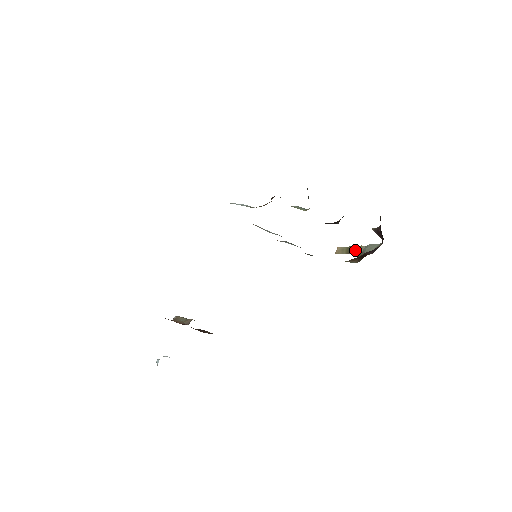
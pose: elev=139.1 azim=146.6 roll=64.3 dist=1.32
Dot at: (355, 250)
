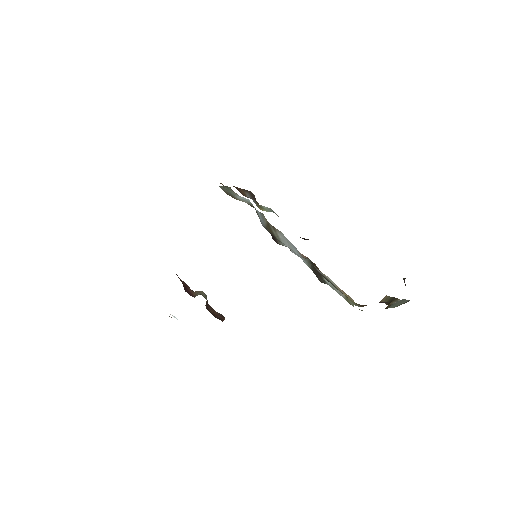
Dot at: (391, 301)
